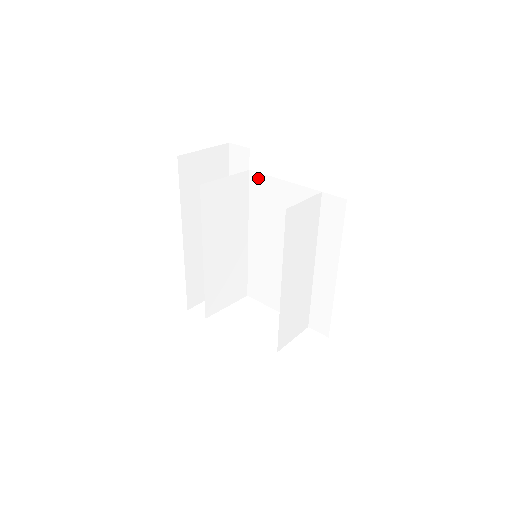
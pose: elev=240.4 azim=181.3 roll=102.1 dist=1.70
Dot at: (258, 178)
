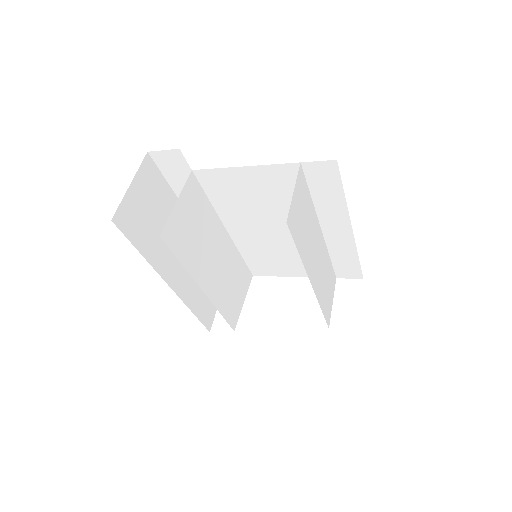
Dot at: (208, 175)
